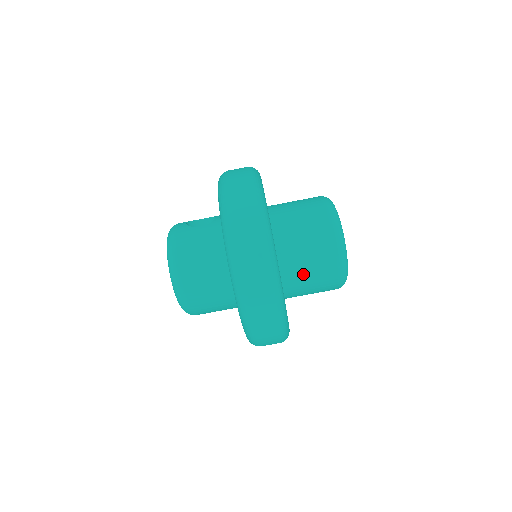
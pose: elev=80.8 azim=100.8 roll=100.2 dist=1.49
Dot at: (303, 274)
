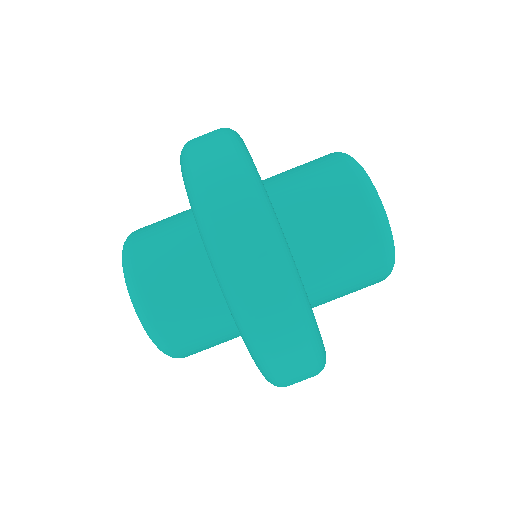
Dot at: (316, 227)
